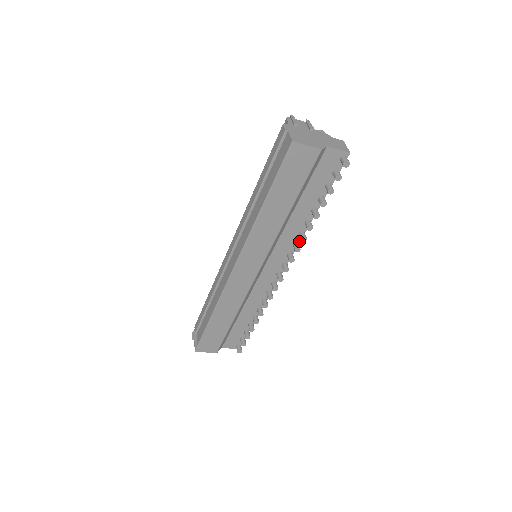
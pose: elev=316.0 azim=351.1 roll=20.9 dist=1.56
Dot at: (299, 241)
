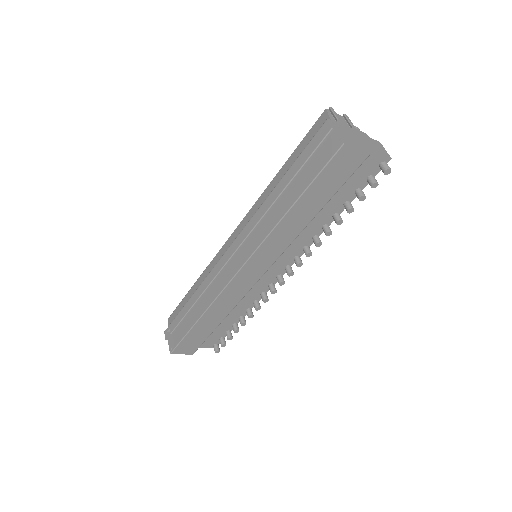
Dot at: (310, 245)
